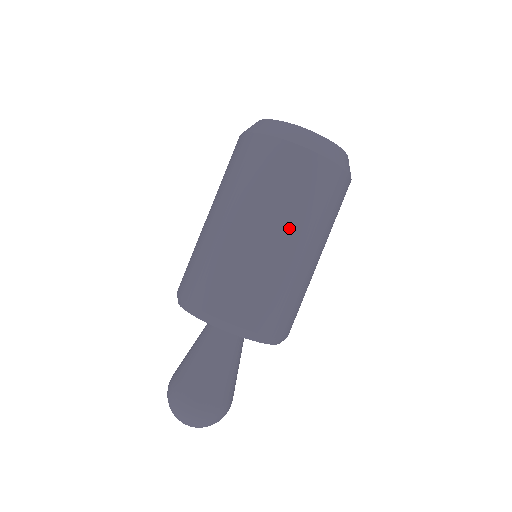
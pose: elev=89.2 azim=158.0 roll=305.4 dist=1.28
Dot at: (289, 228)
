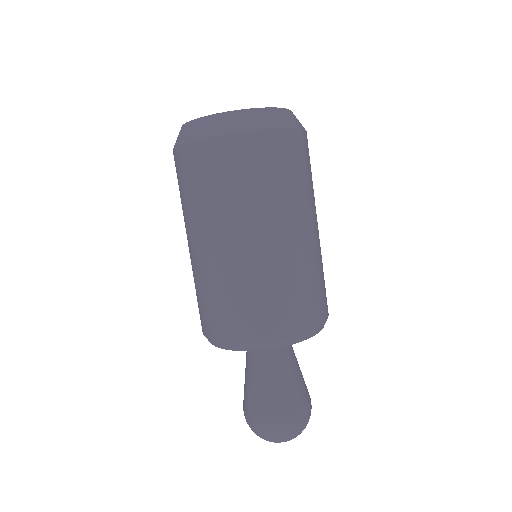
Dot at: (295, 216)
